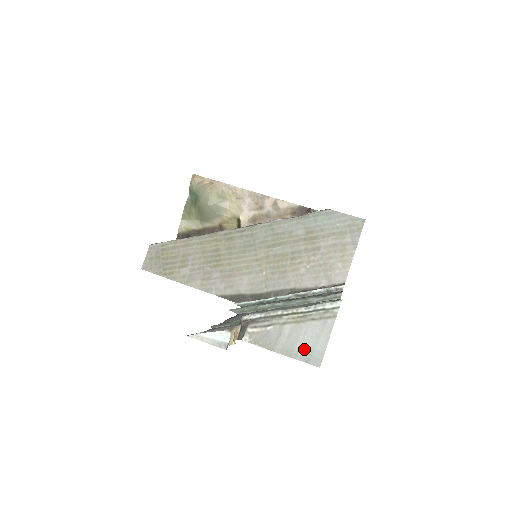
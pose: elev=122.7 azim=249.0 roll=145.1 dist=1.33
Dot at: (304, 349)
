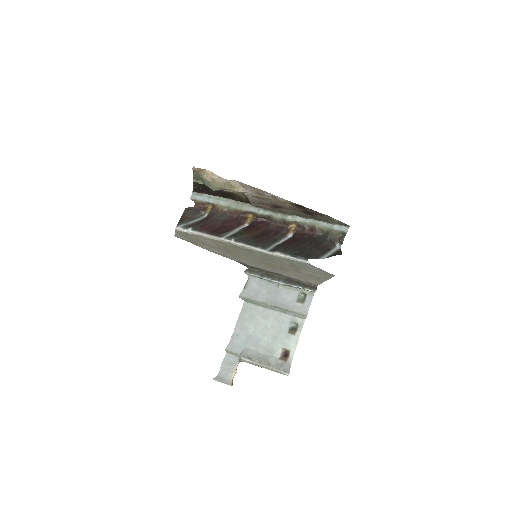
Dot at: occluded
